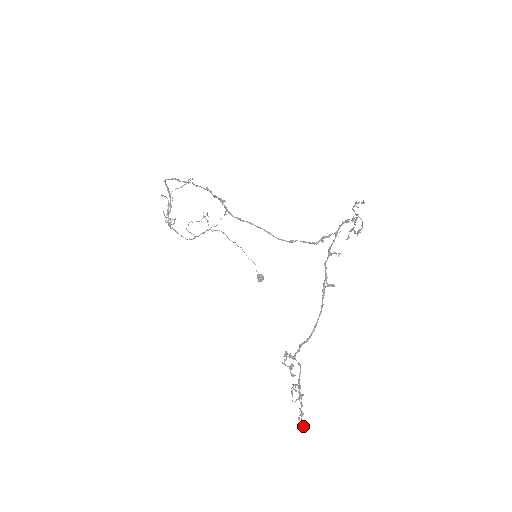
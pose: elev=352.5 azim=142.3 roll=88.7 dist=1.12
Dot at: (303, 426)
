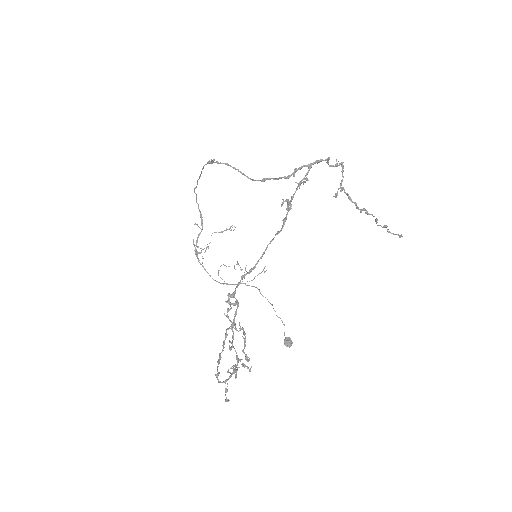
Dot at: (217, 376)
